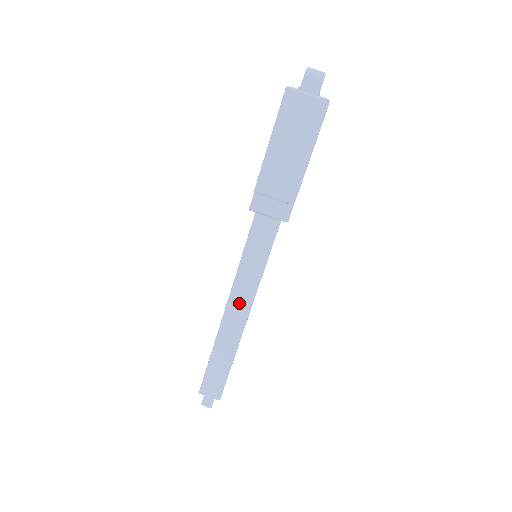
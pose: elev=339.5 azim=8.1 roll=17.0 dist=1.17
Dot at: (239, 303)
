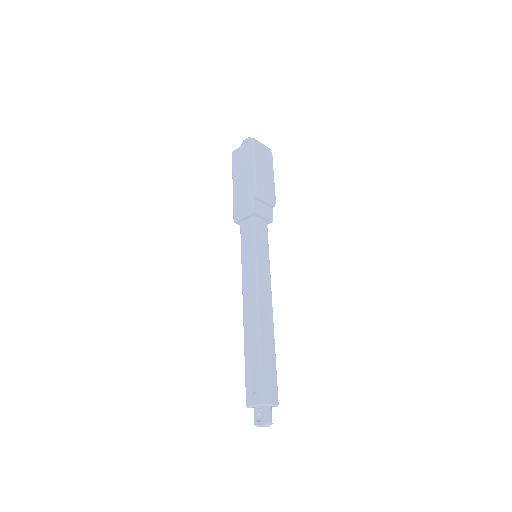
Dot at: (264, 291)
